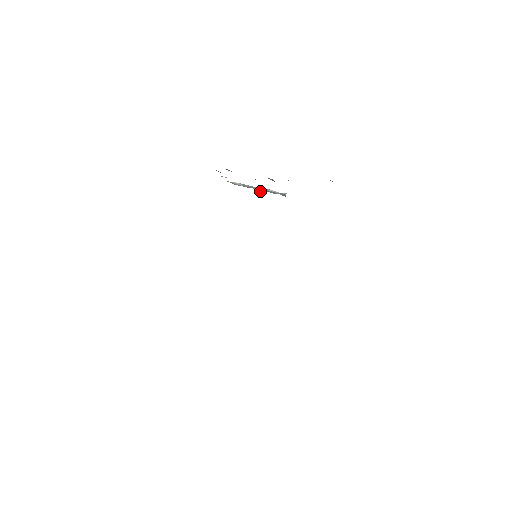
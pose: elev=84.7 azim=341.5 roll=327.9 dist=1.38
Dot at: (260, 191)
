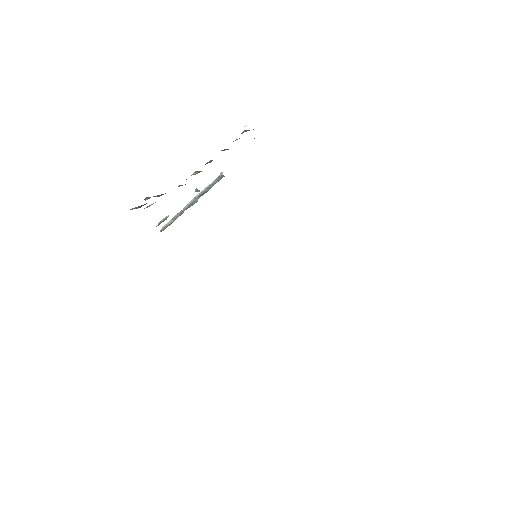
Dot at: (197, 191)
